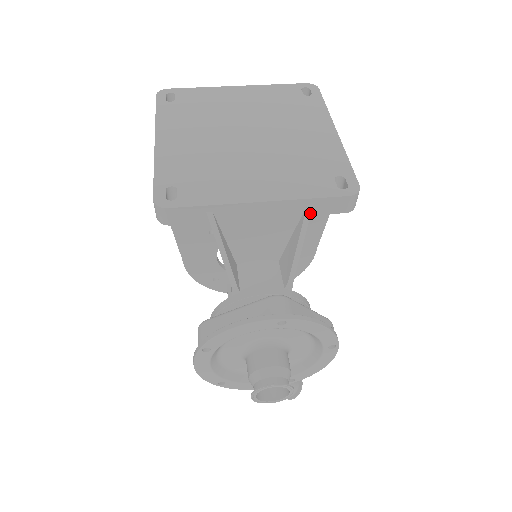
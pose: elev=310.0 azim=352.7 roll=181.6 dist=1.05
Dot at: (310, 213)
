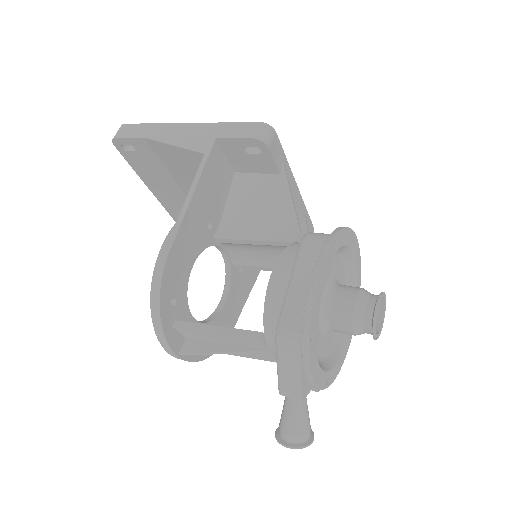
Dot at: (306, 222)
